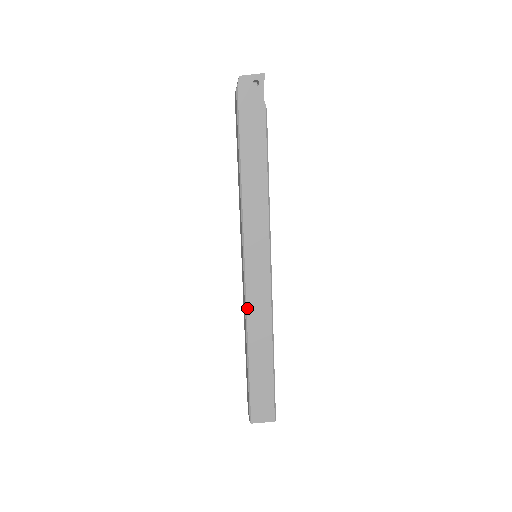
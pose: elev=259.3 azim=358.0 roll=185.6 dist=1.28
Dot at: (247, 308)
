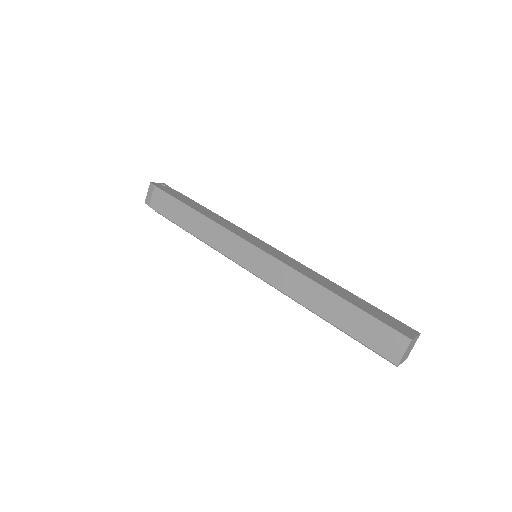
Dot at: (292, 268)
